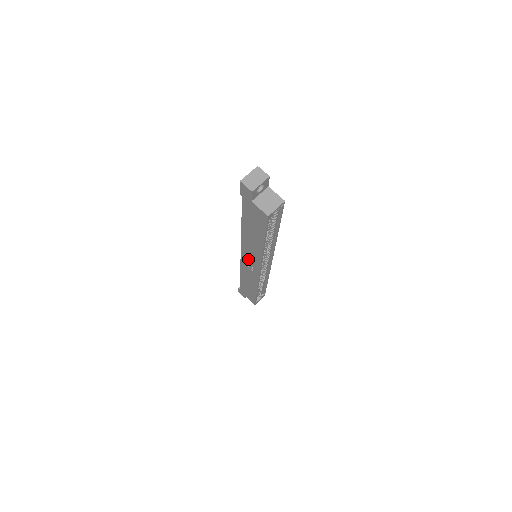
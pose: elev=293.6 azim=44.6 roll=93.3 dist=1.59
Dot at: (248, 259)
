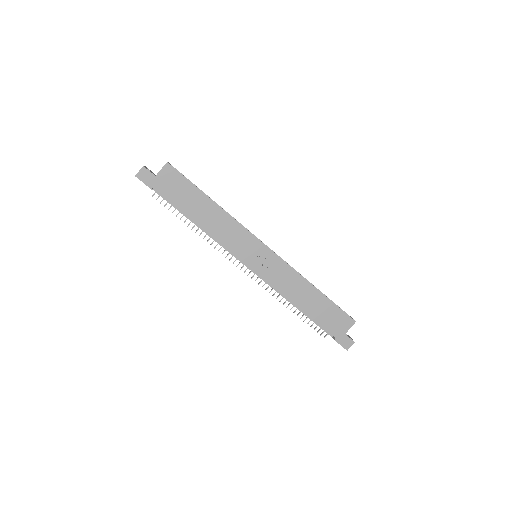
Dot at: (251, 255)
